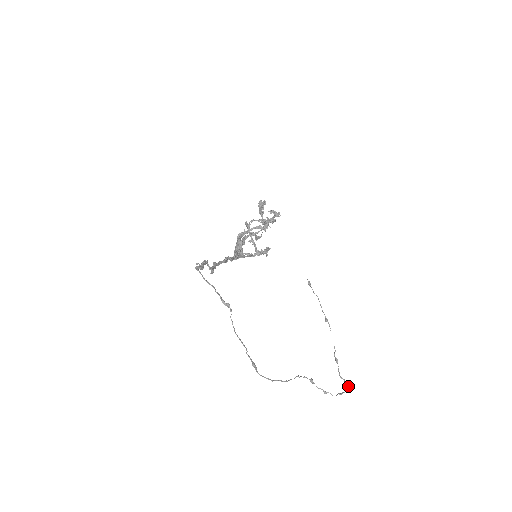
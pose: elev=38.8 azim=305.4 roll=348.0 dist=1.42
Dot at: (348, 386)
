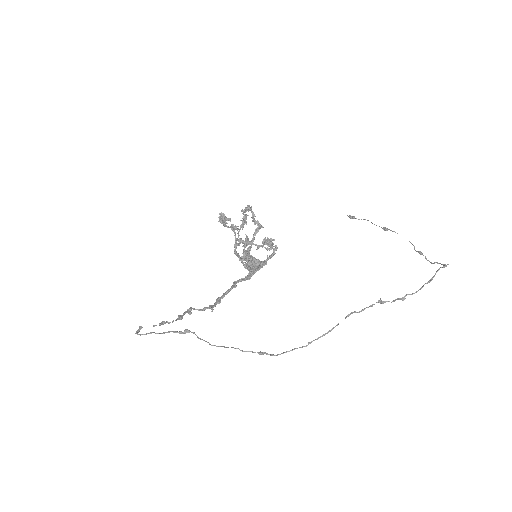
Dot at: occluded
